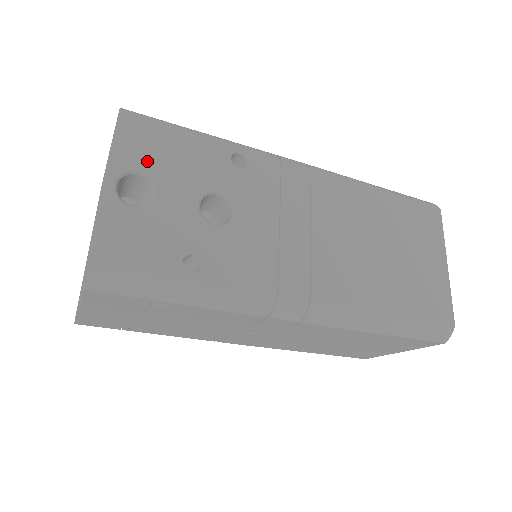
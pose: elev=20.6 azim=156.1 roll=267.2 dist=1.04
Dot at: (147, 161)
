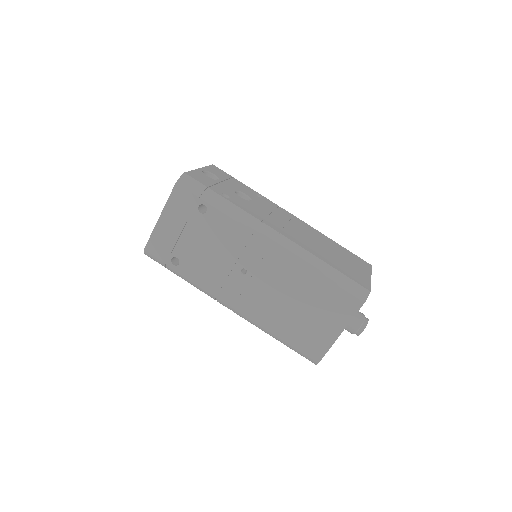
Dot at: (218, 175)
